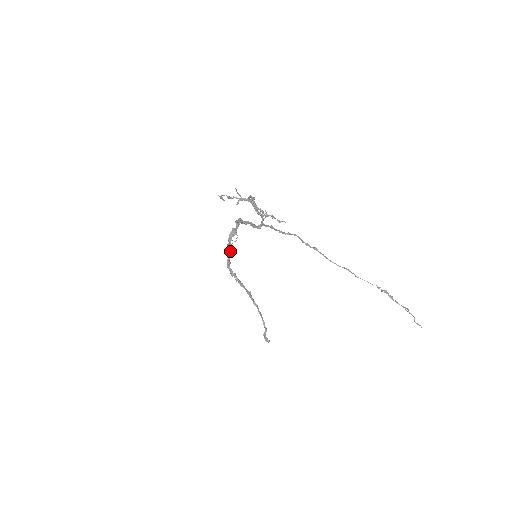
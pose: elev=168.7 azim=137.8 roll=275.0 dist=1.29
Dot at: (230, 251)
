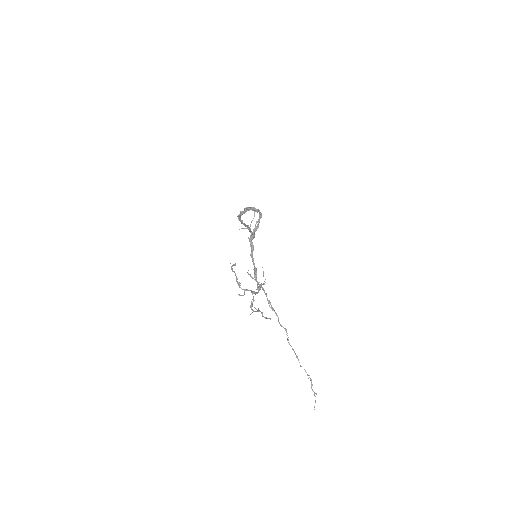
Dot at: (244, 213)
